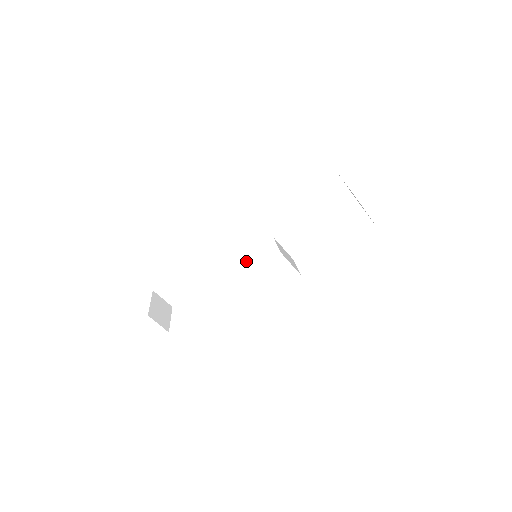
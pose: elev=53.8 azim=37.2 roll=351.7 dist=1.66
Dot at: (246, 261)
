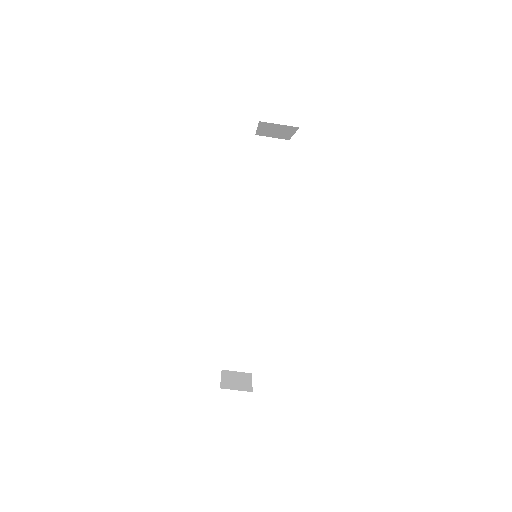
Dot at: (266, 275)
